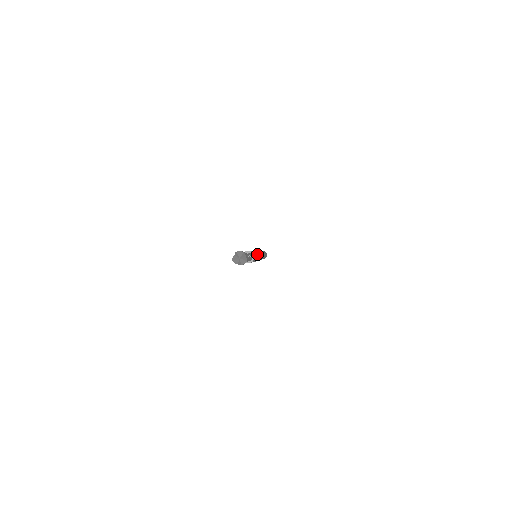
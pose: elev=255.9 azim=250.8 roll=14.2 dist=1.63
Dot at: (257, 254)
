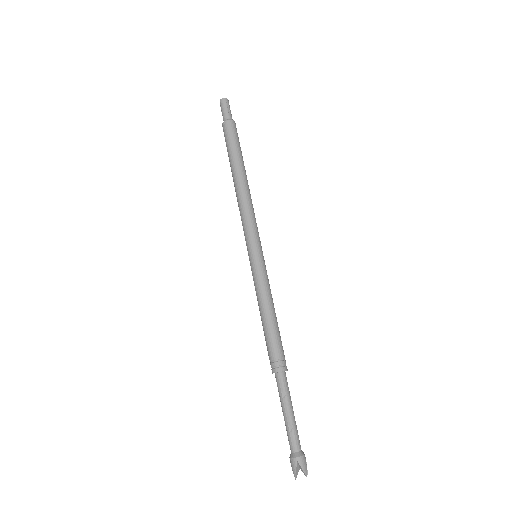
Dot at: (272, 314)
